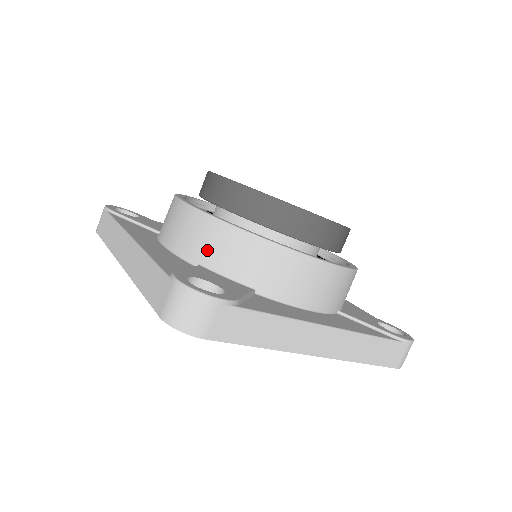
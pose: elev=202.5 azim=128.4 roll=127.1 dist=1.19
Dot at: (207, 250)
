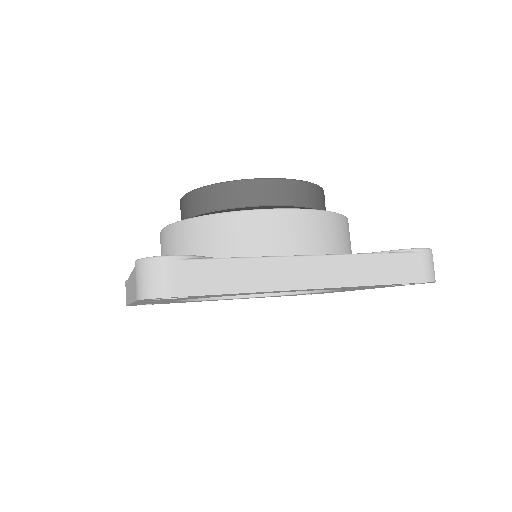
Dot at: (184, 250)
